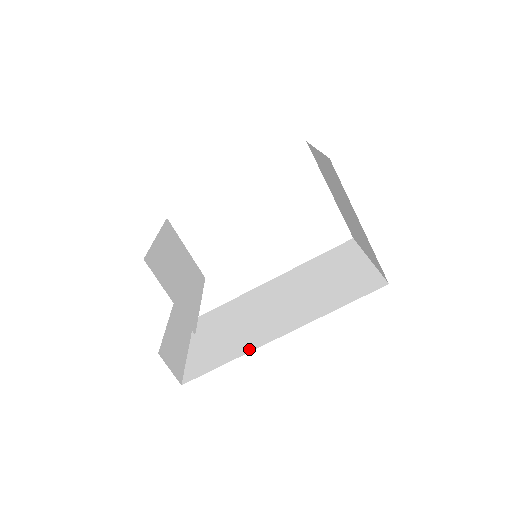
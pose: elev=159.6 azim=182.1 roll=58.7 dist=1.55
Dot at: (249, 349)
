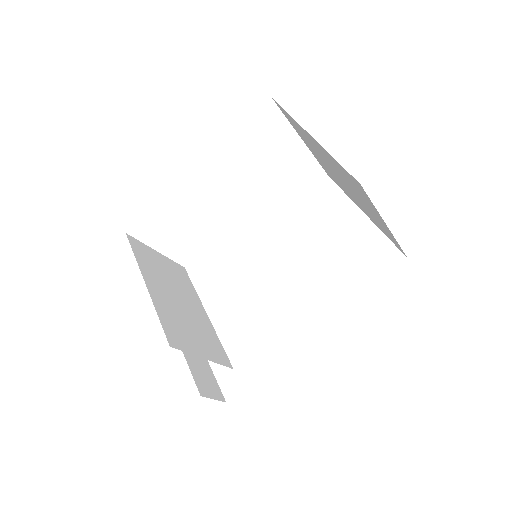
Dot at: (282, 352)
